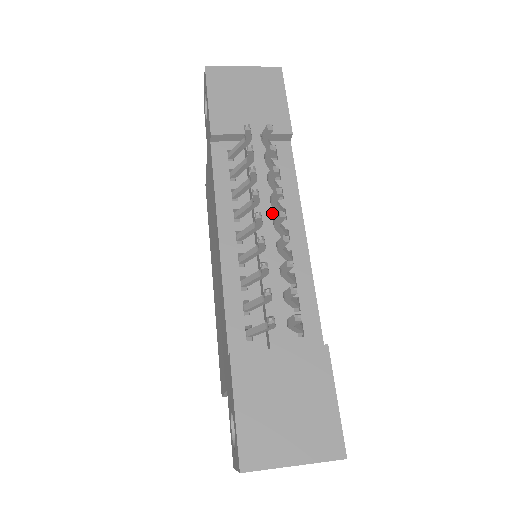
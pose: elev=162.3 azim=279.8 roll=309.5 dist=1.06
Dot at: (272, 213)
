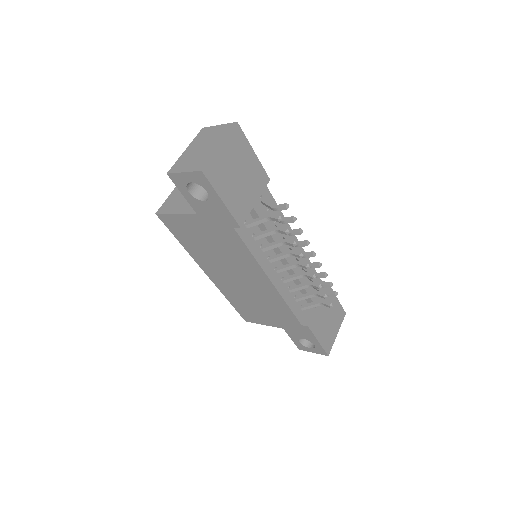
Dot at: occluded
